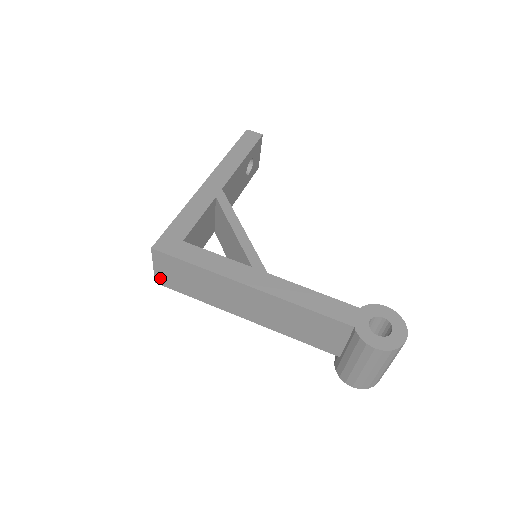
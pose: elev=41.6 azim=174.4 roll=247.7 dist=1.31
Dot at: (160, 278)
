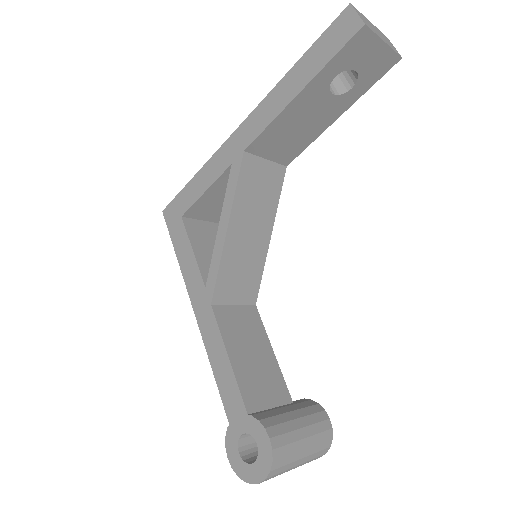
Dot at: occluded
